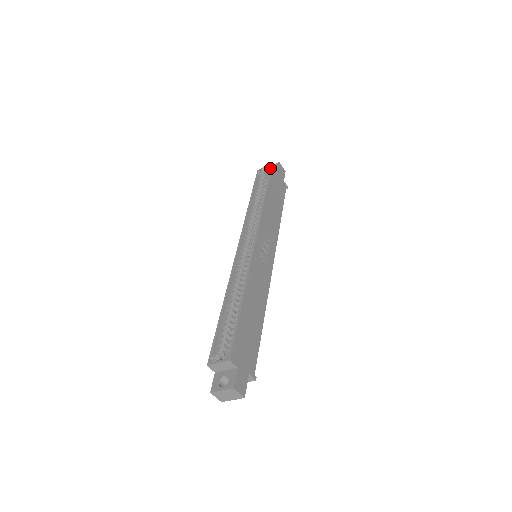
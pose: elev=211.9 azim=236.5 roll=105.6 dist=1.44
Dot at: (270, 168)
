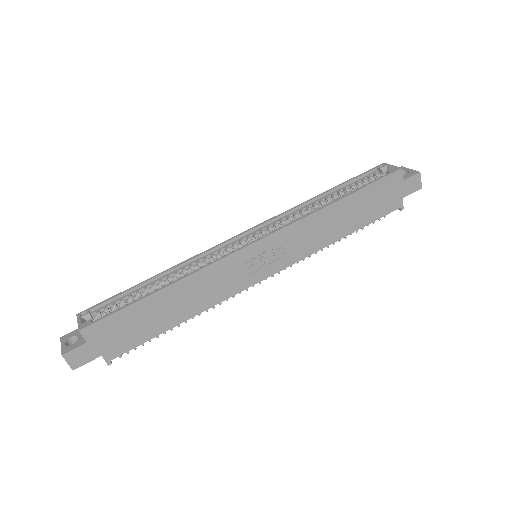
Dot at: (390, 171)
